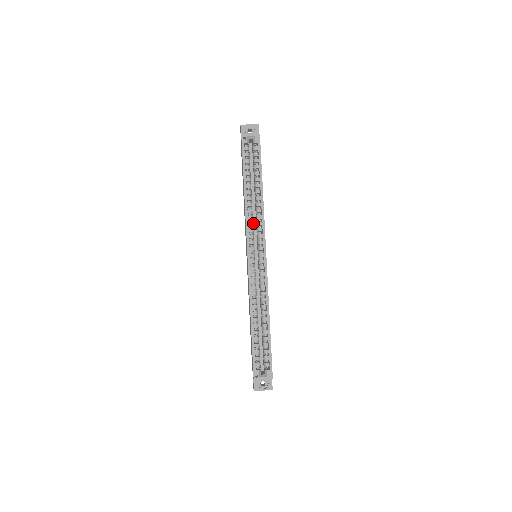
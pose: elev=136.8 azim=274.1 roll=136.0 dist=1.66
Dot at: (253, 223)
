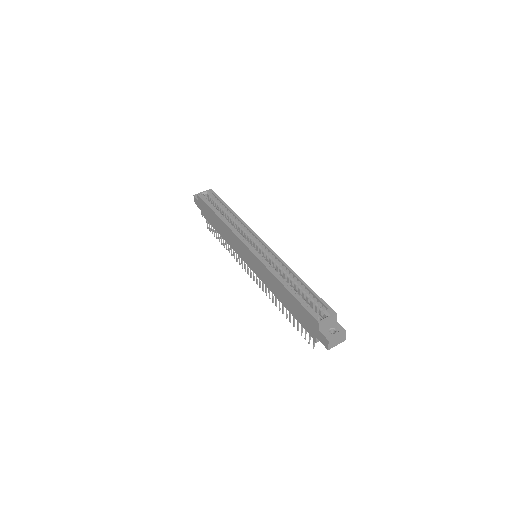
Dot at: occluded
